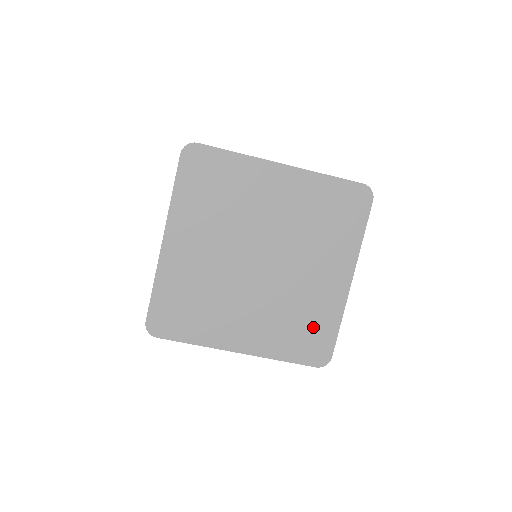
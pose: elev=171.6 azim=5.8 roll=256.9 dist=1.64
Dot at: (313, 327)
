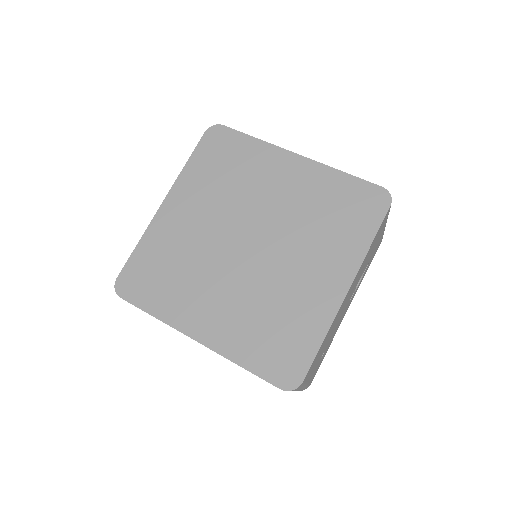
Dot at: (288, 335)
